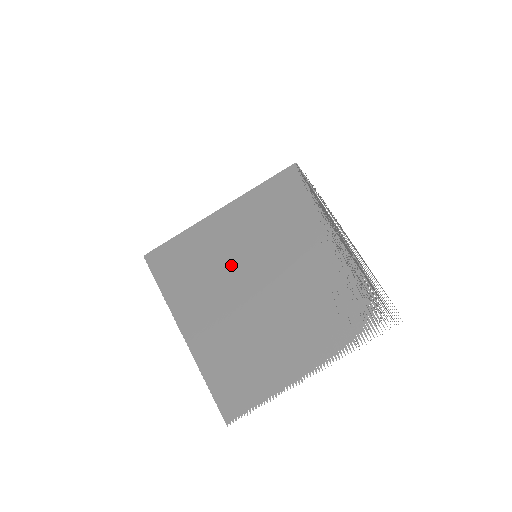
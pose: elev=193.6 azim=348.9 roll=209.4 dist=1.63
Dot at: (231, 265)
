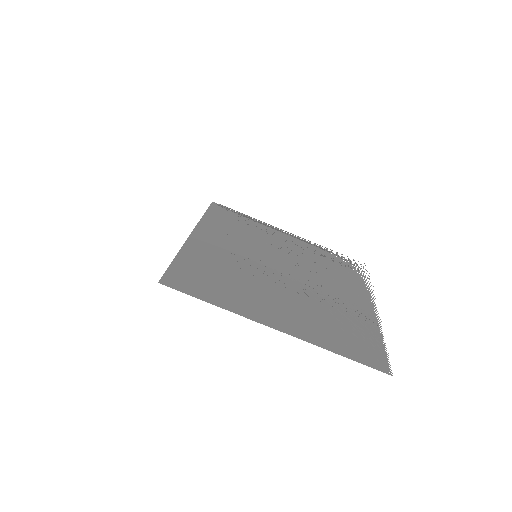
Dot at: (247, 266)
